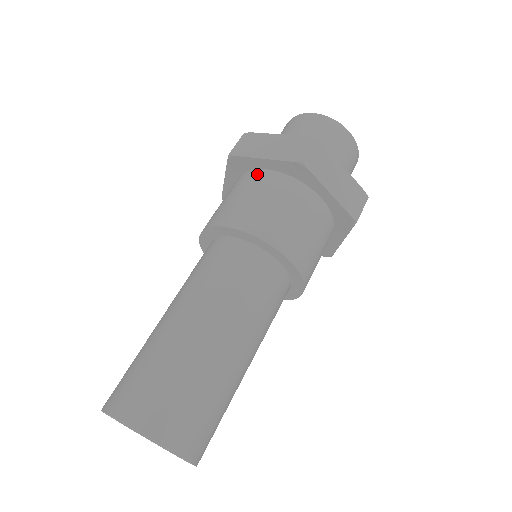
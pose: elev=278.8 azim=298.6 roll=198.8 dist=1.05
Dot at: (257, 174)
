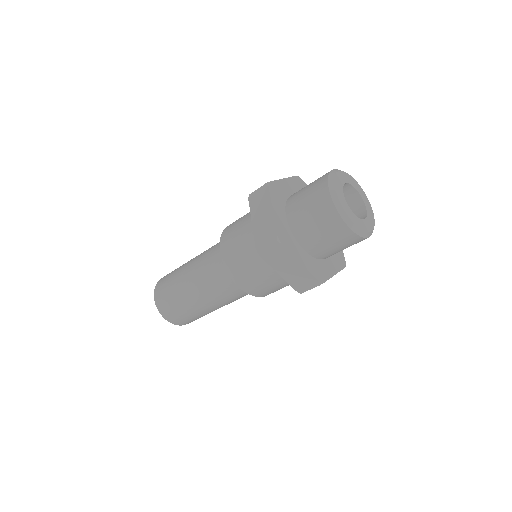
Dot at: occluded
